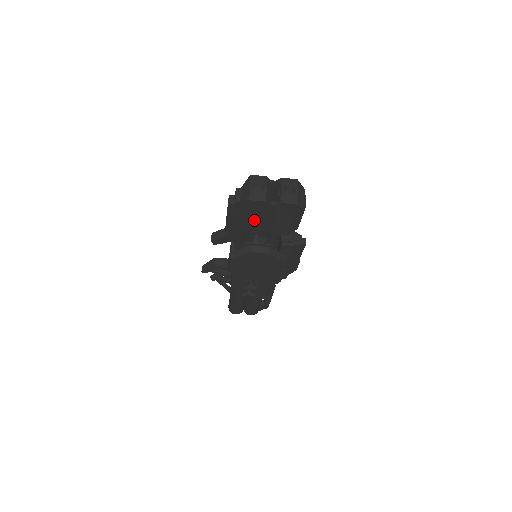
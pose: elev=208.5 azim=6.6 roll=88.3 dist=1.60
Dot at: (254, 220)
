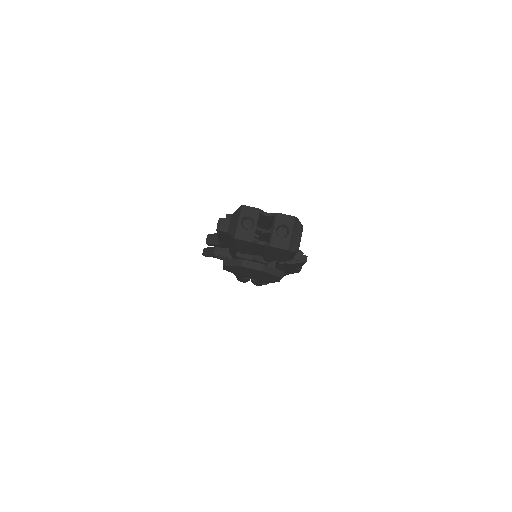
Dot at: (243, 248)
